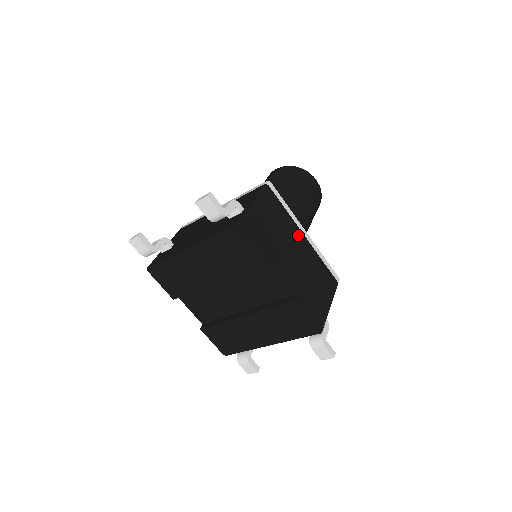
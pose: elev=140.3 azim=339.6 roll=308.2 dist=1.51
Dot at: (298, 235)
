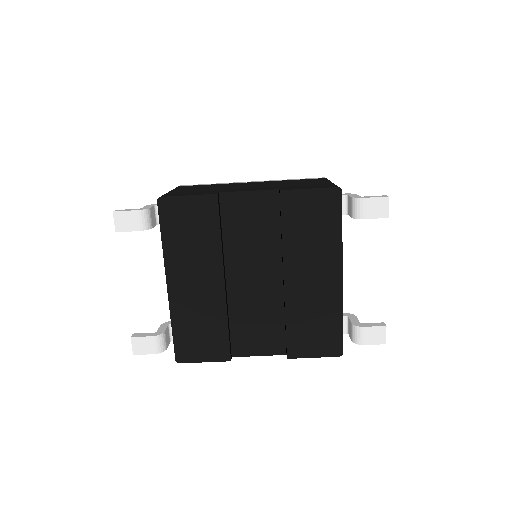
Dot at: occluded
